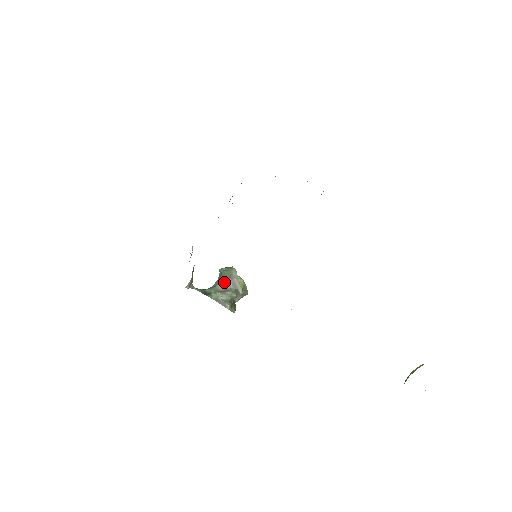
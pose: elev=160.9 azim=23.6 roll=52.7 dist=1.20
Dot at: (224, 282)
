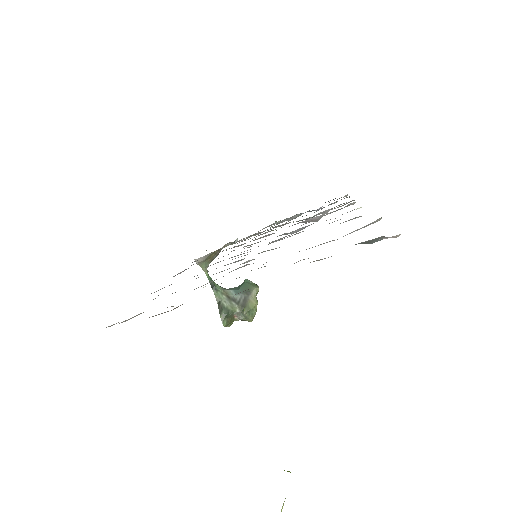
Dot at: (239, 292)
